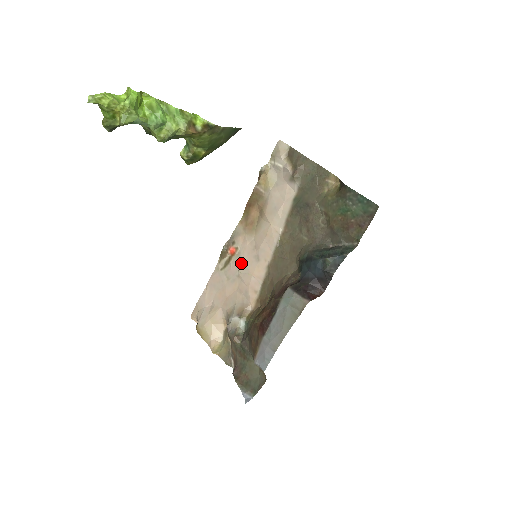
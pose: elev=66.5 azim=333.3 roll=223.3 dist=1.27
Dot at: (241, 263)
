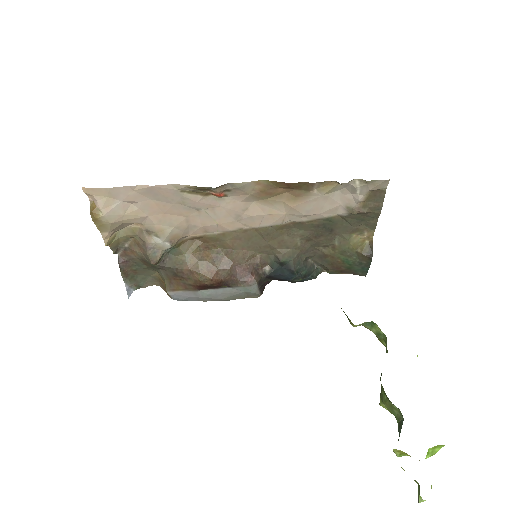
Dot at: (216, 208)
